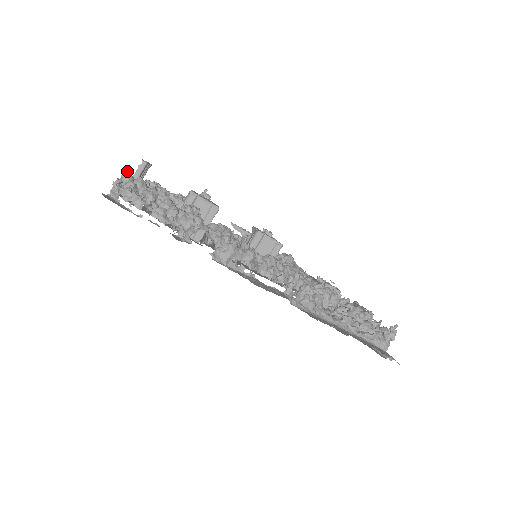
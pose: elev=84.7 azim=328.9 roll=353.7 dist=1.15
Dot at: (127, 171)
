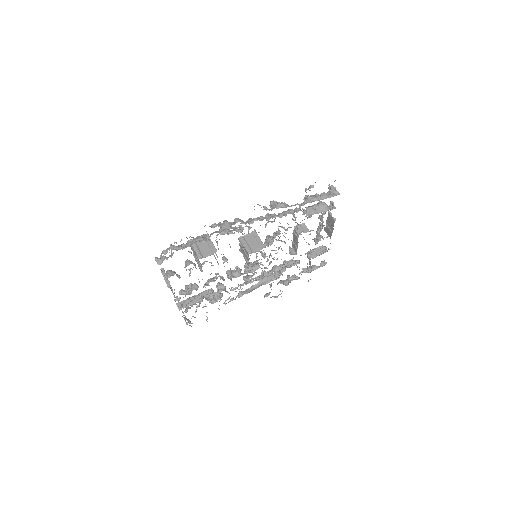
Dot at: occluded
